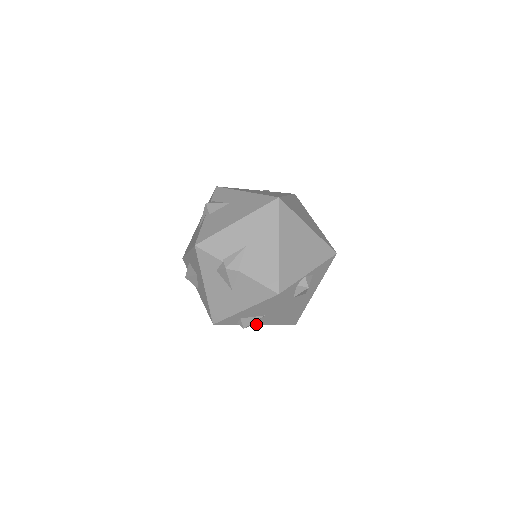
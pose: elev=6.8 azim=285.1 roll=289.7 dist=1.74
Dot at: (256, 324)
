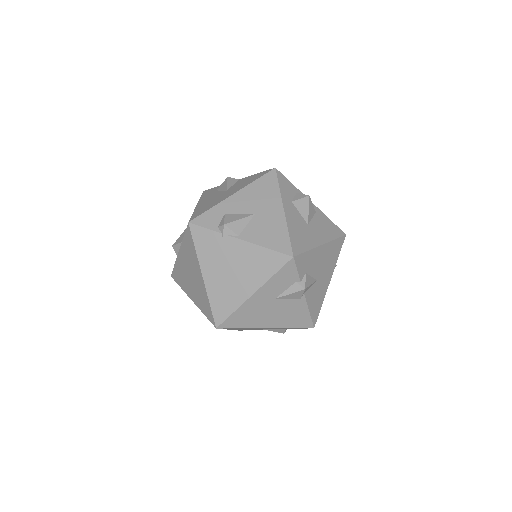
Dot at: (240, 238)
